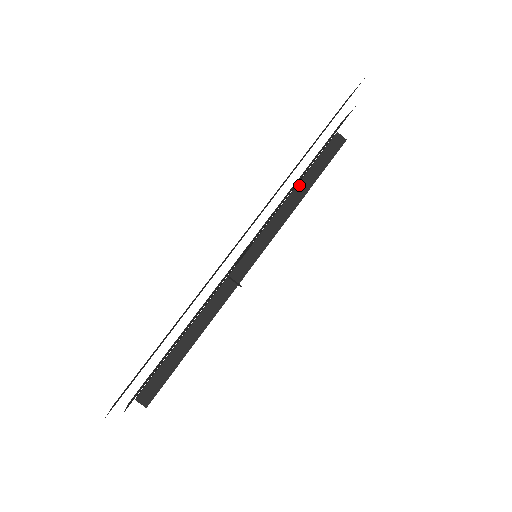
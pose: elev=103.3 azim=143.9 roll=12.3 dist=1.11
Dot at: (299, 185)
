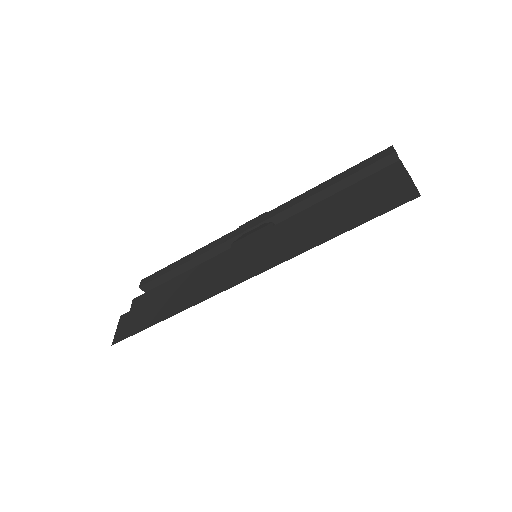
Dot at: (329, 188)
